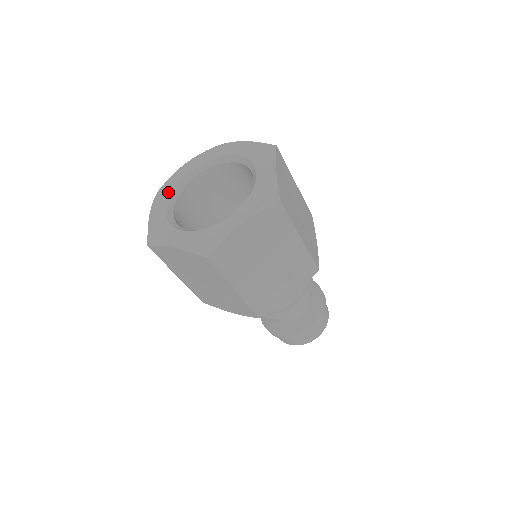
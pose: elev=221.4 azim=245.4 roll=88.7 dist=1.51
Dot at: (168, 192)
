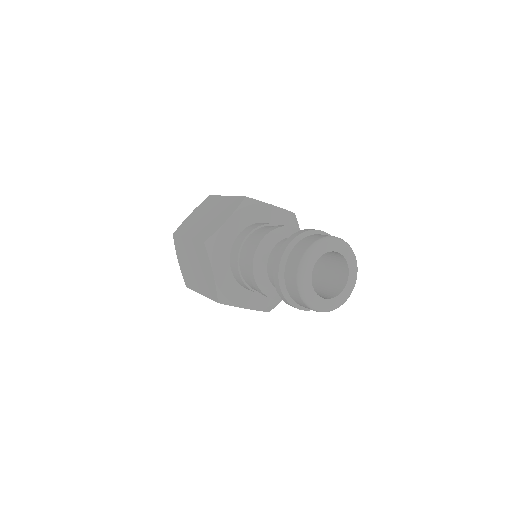
Dot at: occluded
